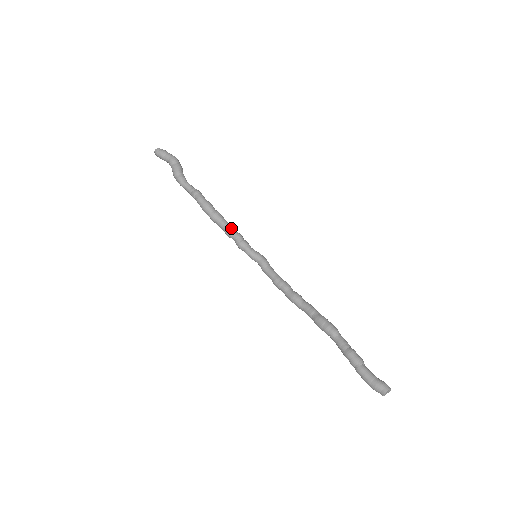
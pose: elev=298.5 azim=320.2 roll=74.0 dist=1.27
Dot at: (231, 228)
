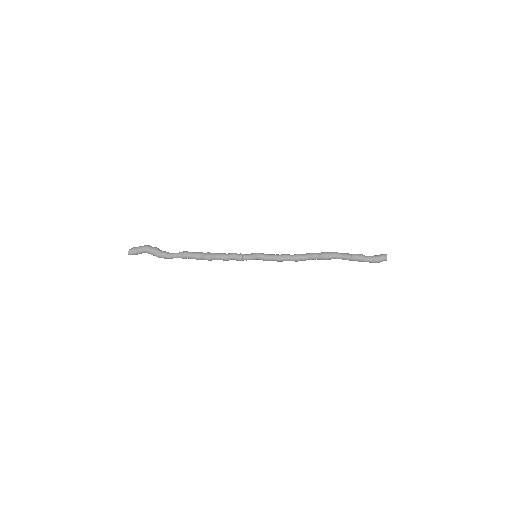
Dot at: (226, 254)
